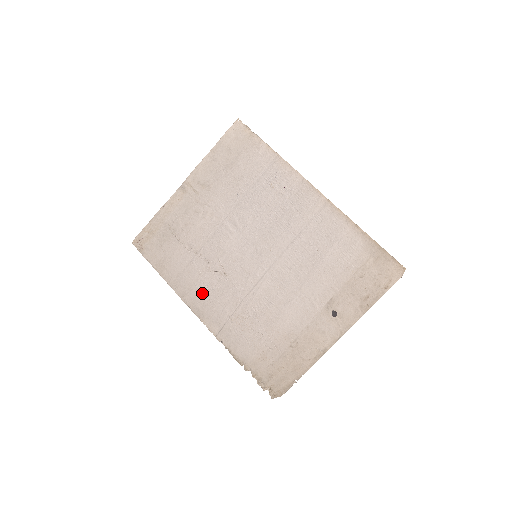
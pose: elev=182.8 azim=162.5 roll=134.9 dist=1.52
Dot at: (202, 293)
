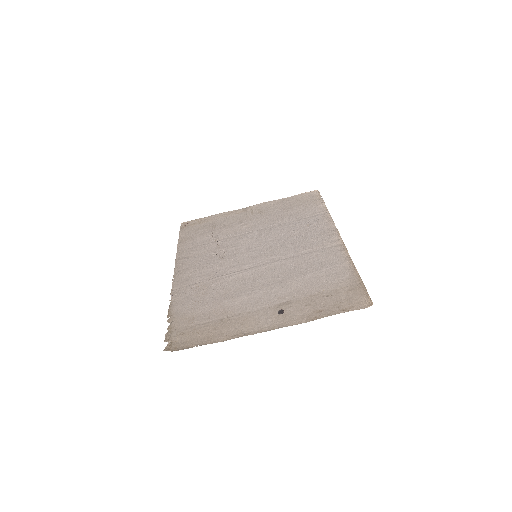
Dot at: (193, 262)
